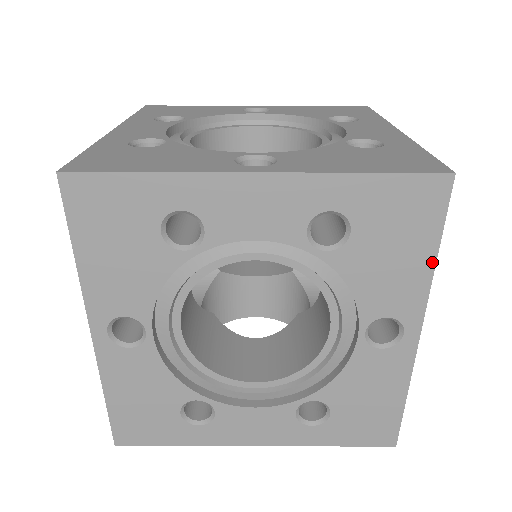
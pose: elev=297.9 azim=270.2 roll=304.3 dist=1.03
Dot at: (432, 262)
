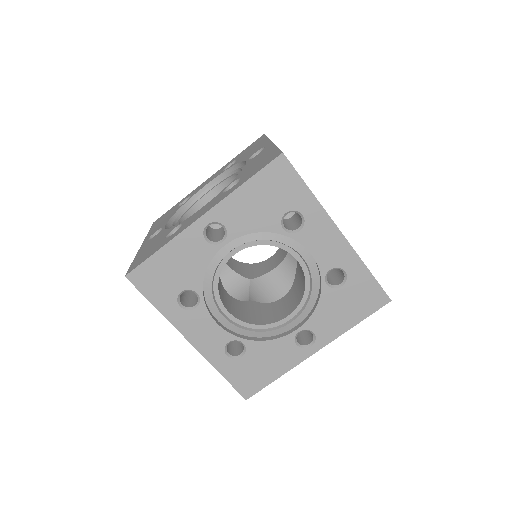
Dot at: occluded
